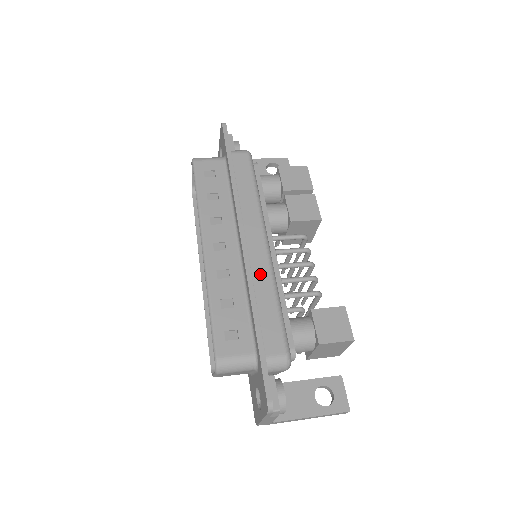
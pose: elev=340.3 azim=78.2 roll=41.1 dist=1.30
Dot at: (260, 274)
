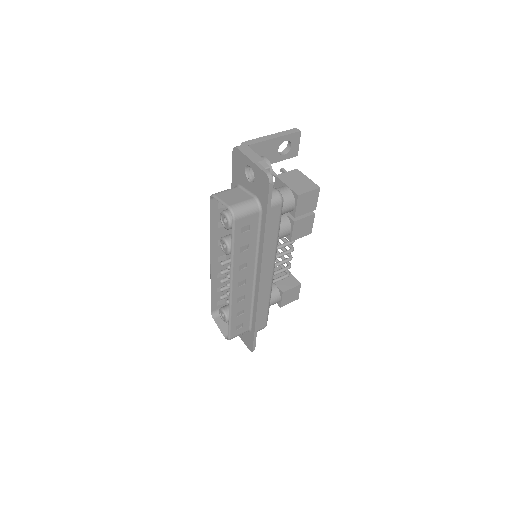
Dot at: (264, 294)
